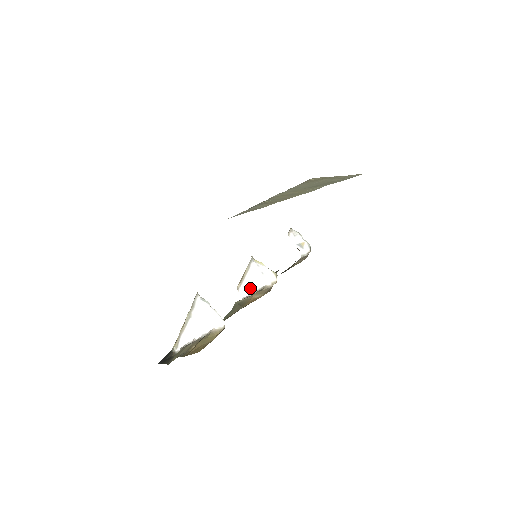
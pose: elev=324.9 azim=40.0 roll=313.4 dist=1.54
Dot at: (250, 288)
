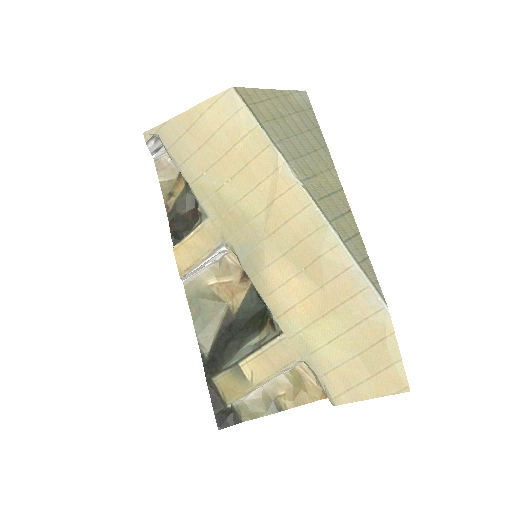
Dot at: (198, 269)
